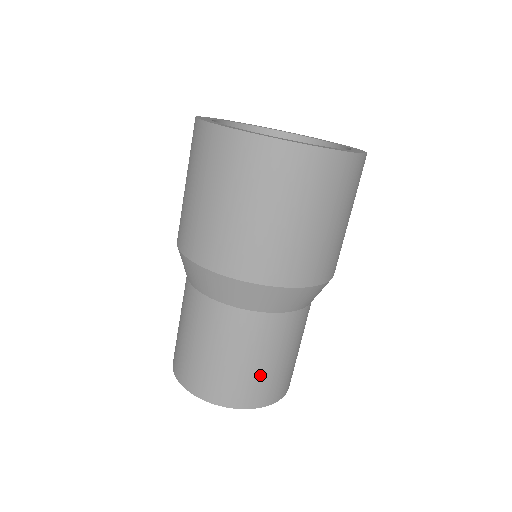
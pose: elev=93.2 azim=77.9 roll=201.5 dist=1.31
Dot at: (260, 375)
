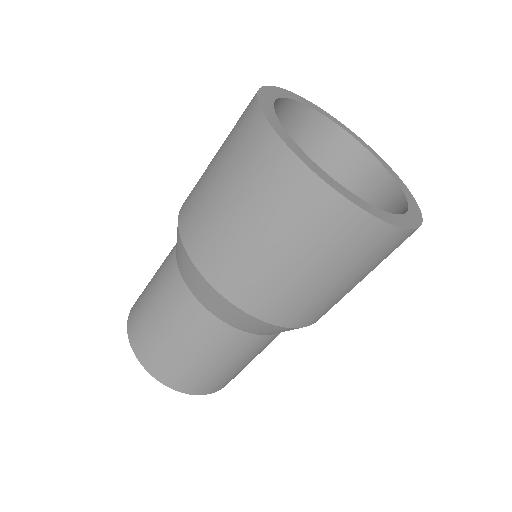
Dot at: (233, 373)
